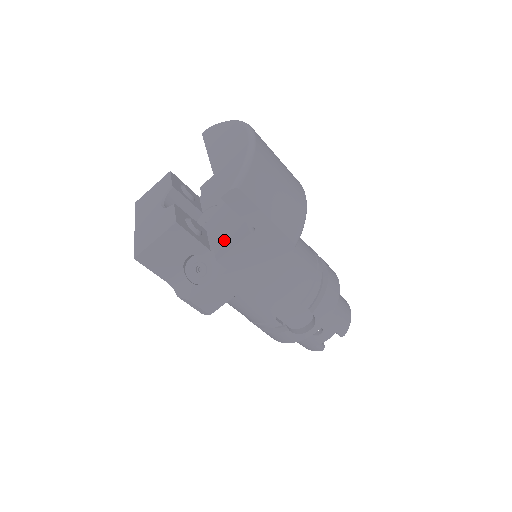
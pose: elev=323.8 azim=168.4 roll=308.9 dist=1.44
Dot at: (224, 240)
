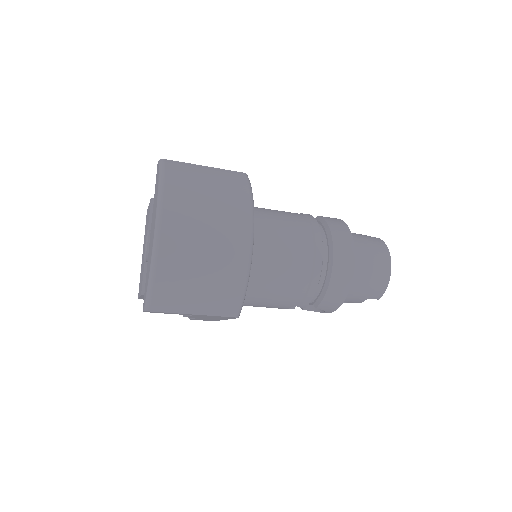
Dot at: occluded
